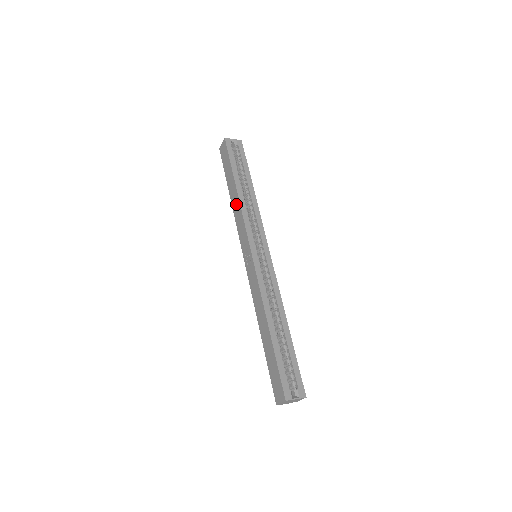
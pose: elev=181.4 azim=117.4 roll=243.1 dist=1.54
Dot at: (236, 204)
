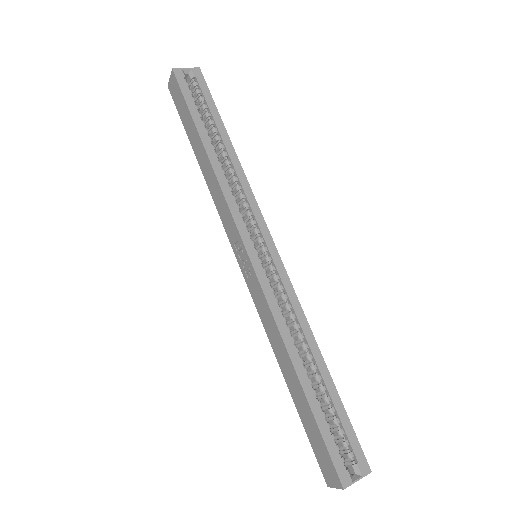
Dot at: (210, 177)
